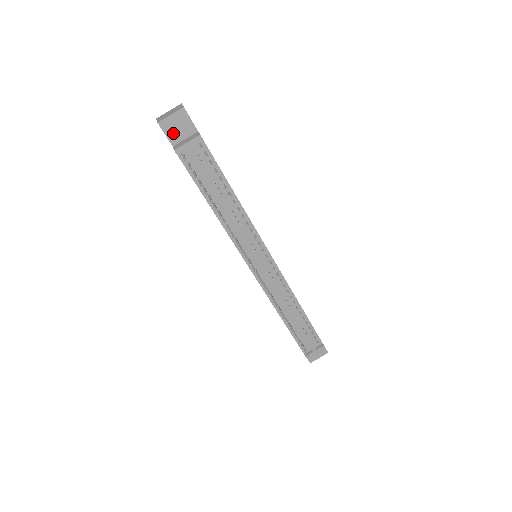
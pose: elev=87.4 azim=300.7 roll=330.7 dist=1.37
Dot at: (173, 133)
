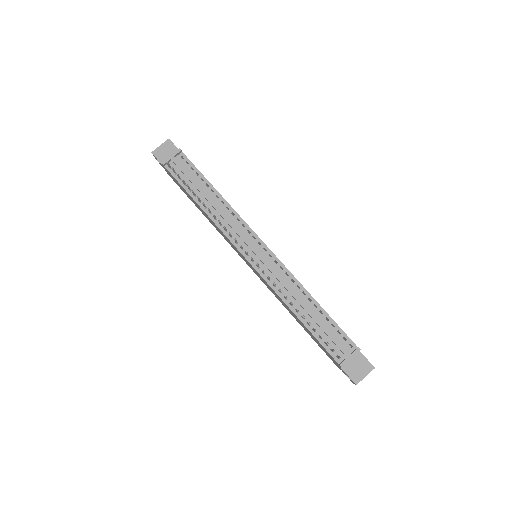
Dot at: (163, 157)
